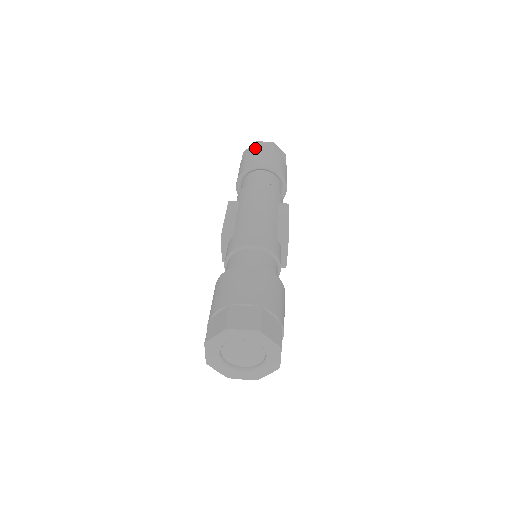
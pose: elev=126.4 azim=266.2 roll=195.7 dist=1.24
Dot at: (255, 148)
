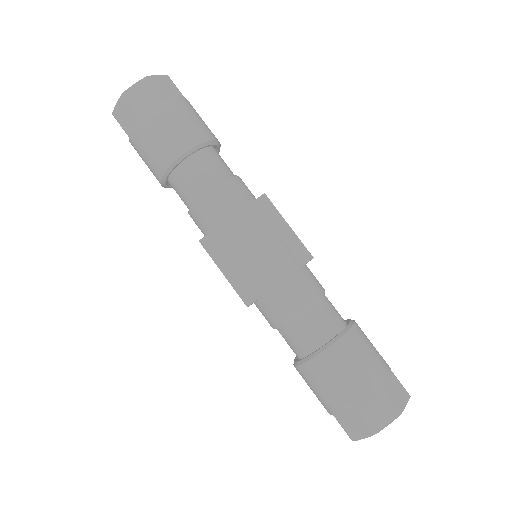
Dot at: (138, 113)
